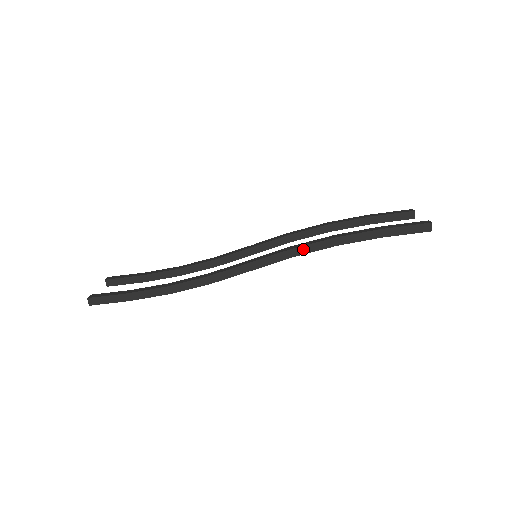
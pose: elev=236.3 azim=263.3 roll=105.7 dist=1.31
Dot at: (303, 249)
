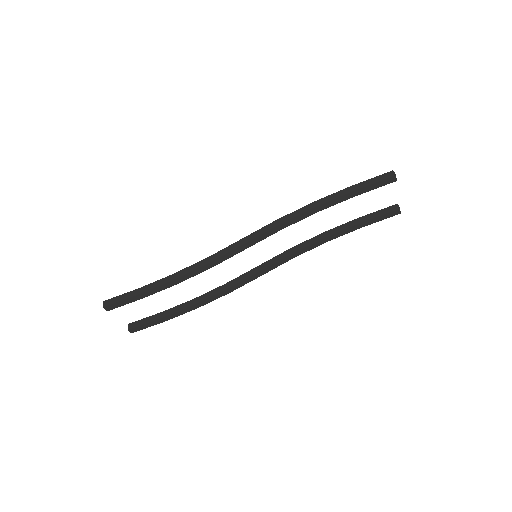
Dot at: (287, 217)
